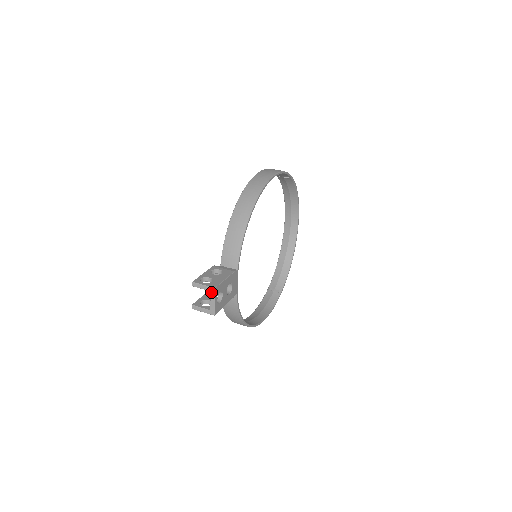
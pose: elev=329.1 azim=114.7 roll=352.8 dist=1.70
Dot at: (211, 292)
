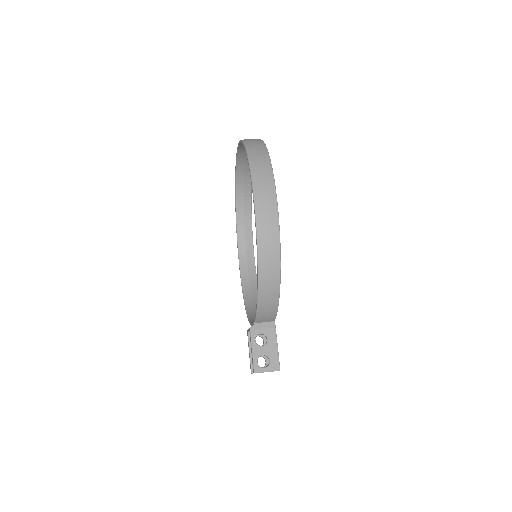
Dot at: occluded
